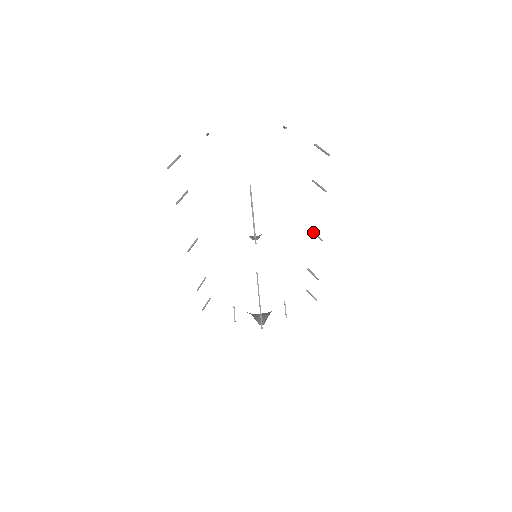
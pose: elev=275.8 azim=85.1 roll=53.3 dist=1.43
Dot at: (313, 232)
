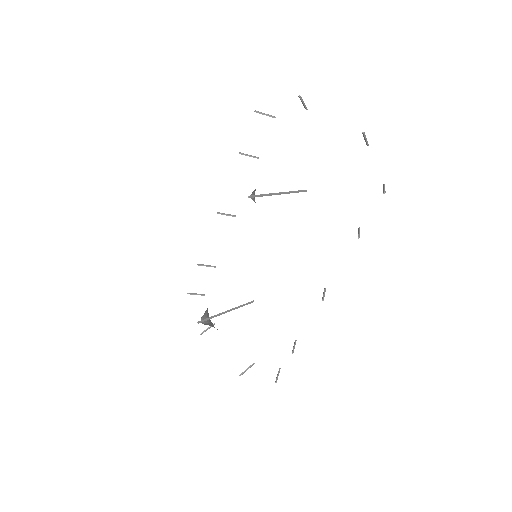
Dot at: (324, 291)
